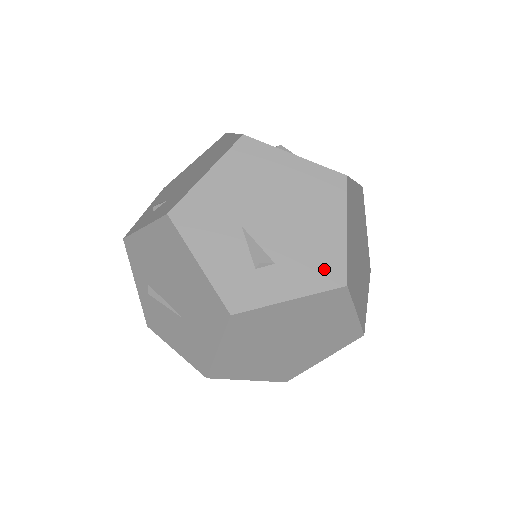
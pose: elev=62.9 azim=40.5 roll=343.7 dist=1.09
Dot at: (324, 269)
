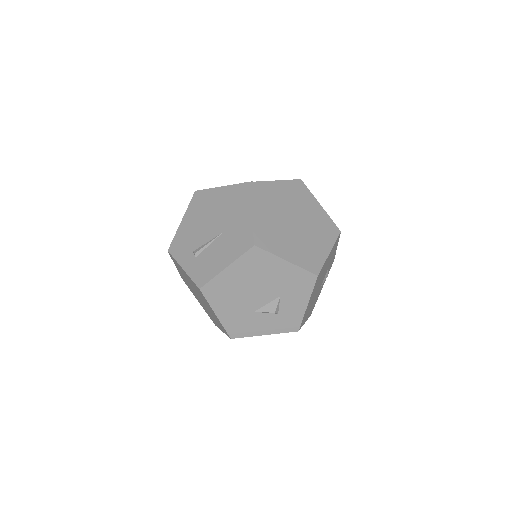
Dot at: occluded
